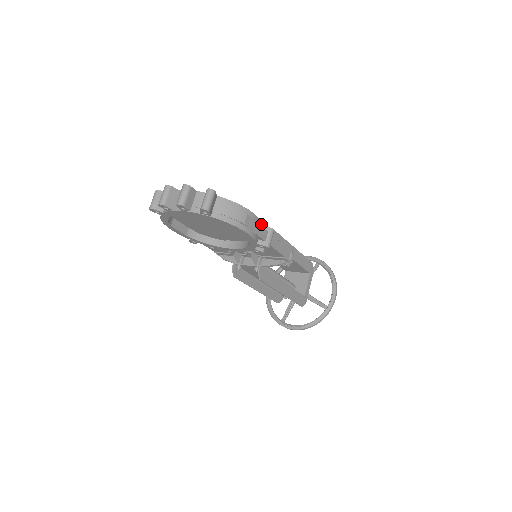
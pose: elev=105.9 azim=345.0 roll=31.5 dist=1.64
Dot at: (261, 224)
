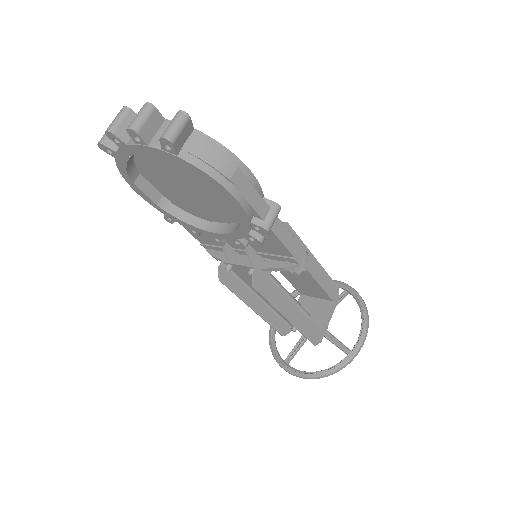
Dot at: (261, 193)
